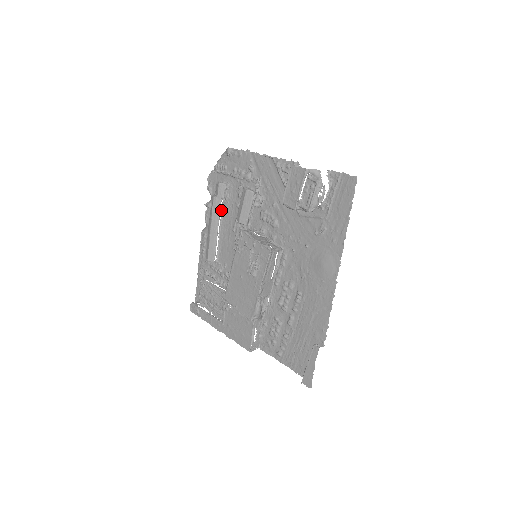
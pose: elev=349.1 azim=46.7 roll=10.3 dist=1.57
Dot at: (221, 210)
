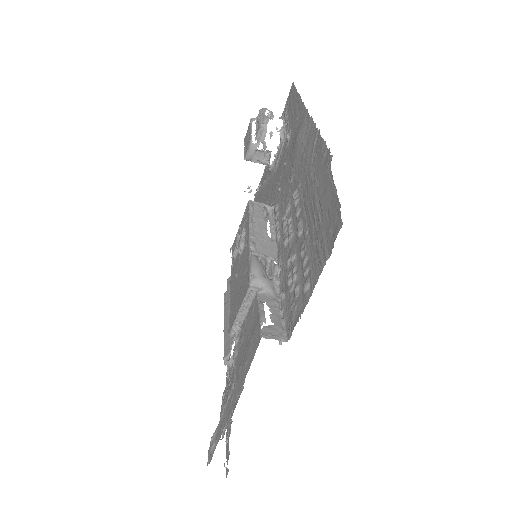
Dot at: occluded
